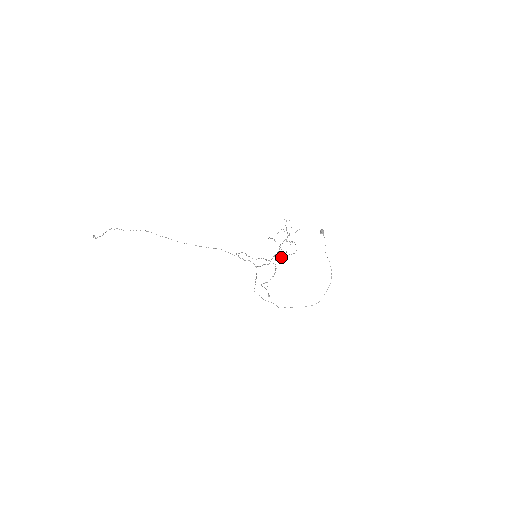
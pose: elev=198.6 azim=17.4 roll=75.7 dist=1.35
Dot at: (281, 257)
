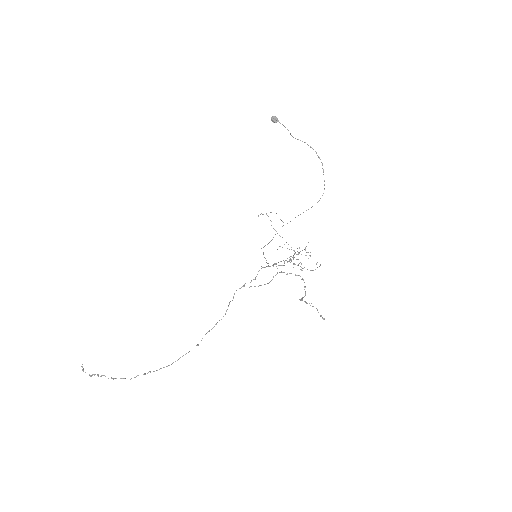
Dot at: occluded
